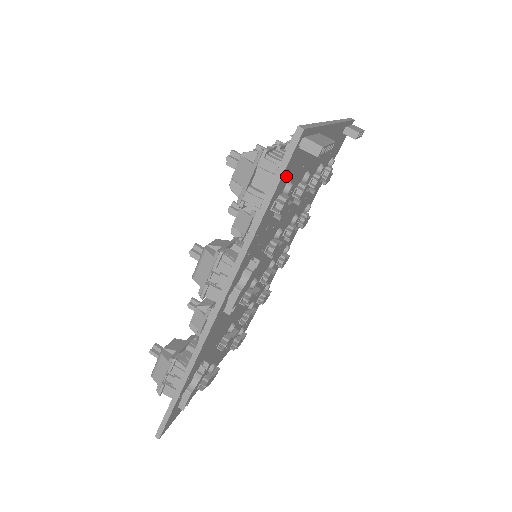
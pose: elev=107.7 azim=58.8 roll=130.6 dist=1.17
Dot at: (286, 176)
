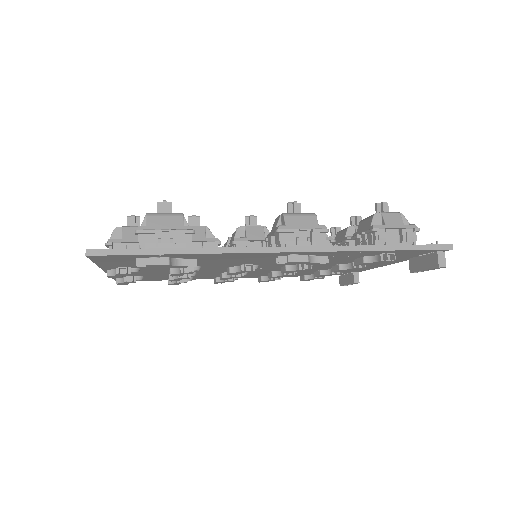
Dot at: (408, 252)
